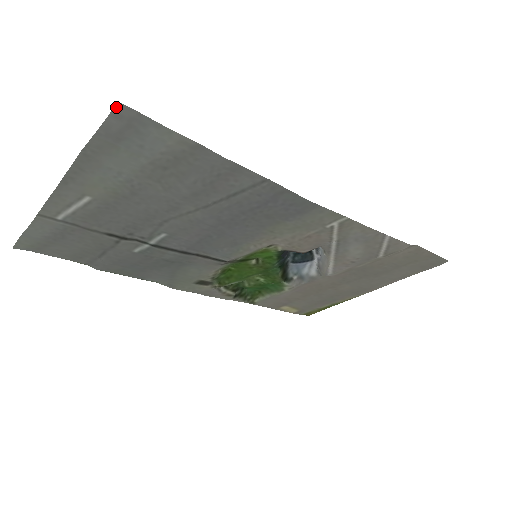
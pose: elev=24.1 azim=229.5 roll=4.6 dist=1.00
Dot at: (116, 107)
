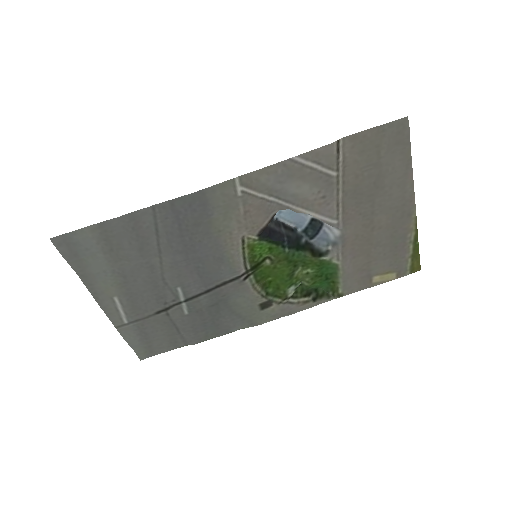
Dot at: (52, 242)
